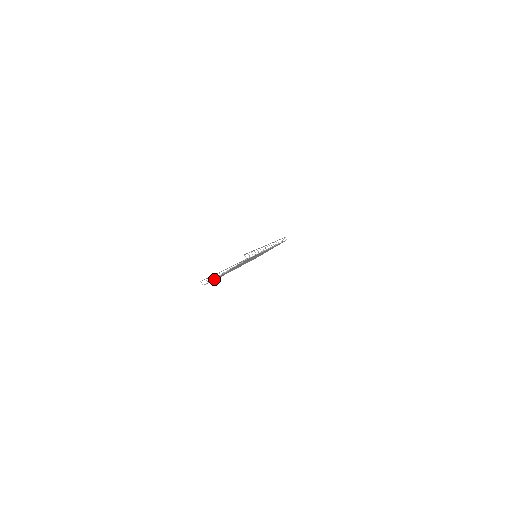
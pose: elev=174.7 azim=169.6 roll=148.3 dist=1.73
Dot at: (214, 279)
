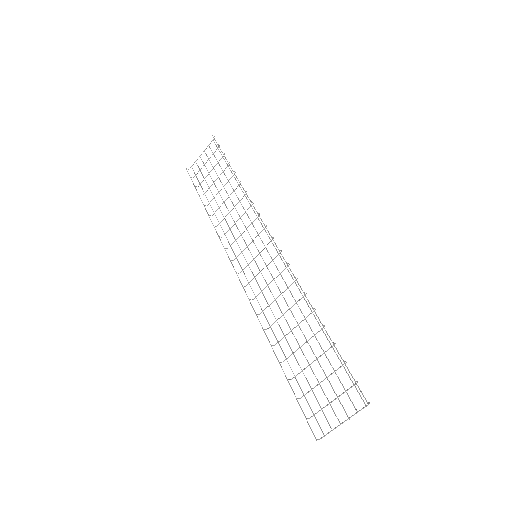
Dot at: occluded
